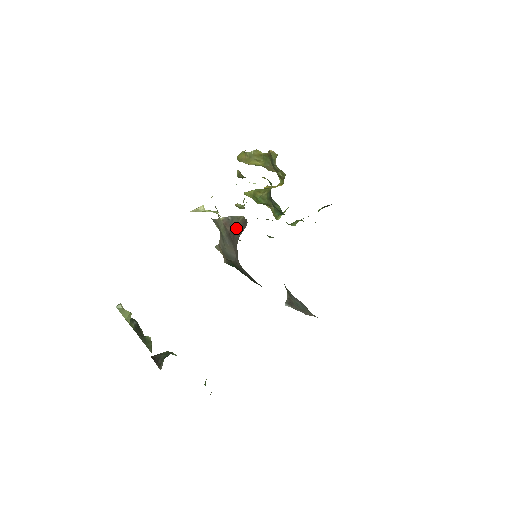
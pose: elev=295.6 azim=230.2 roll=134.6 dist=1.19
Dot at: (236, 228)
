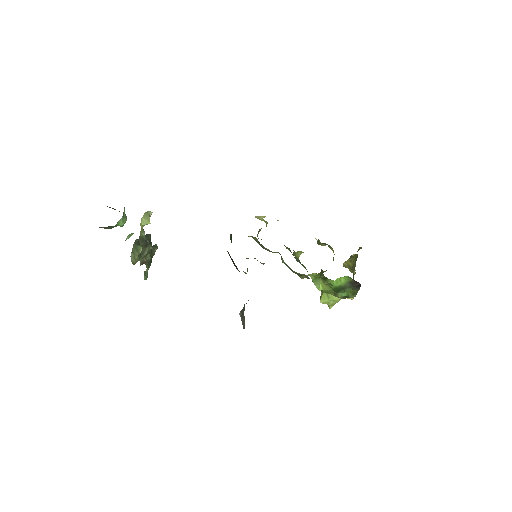
Dot at: occluded
